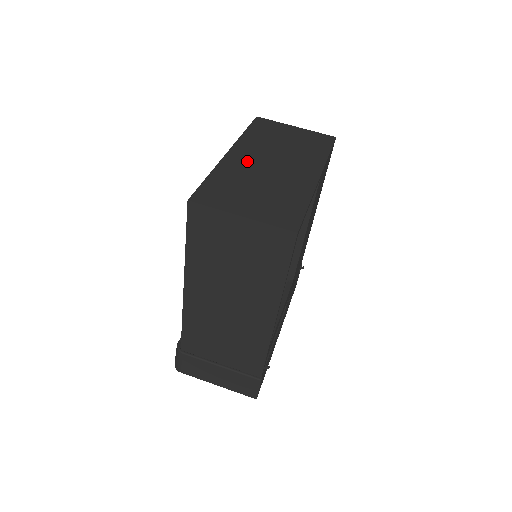
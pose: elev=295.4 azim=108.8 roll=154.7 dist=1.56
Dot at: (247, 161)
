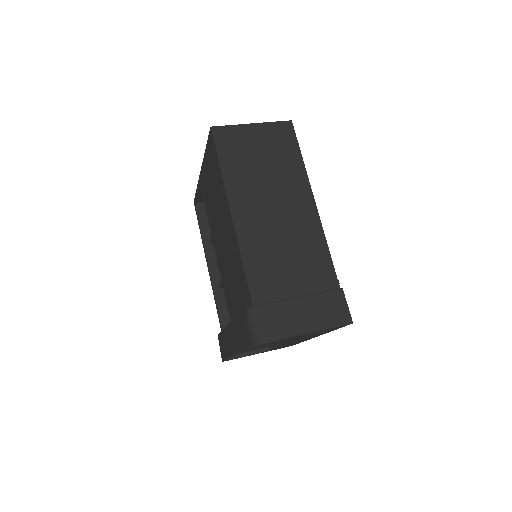
Dot at: occluded
